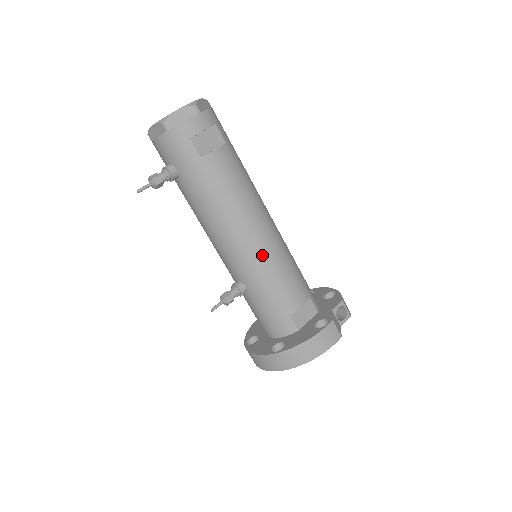
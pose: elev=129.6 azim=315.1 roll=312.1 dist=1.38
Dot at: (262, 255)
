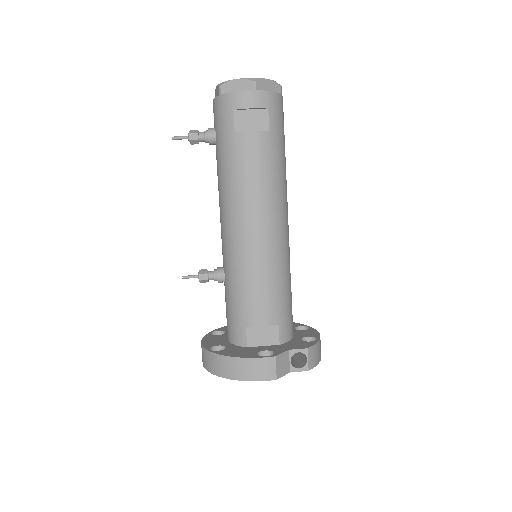
Dot at: (247, 253)
